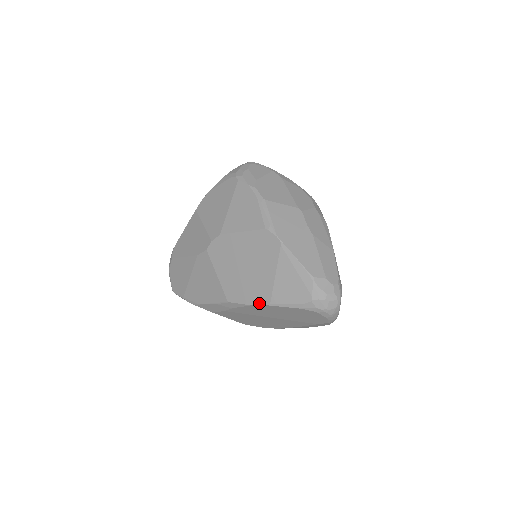
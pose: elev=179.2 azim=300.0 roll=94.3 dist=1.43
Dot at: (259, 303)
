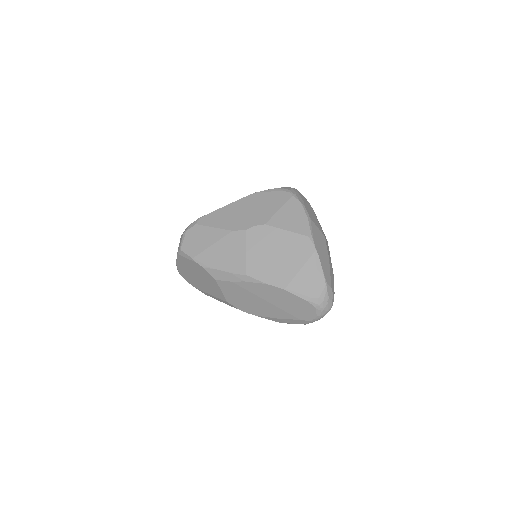
Dot at: (276, 285)
